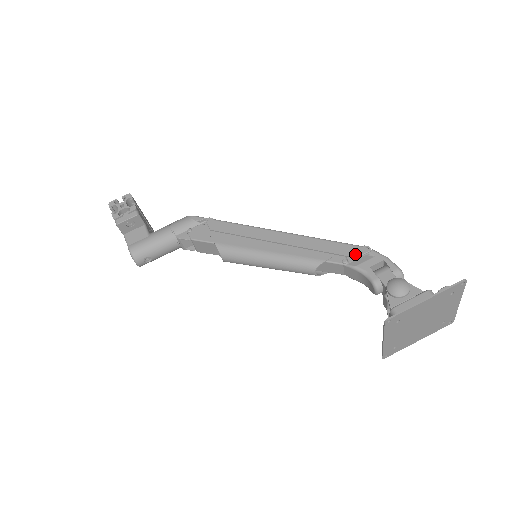
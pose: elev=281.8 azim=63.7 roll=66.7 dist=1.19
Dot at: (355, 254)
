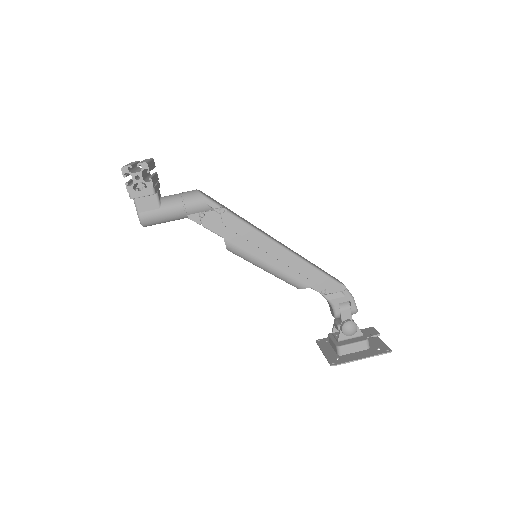
Dot at: (333, 290)
